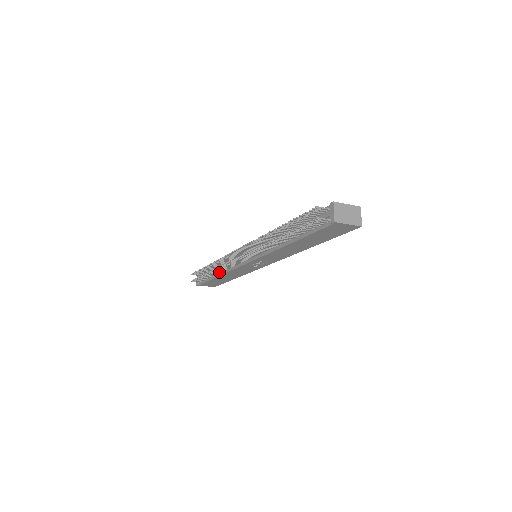
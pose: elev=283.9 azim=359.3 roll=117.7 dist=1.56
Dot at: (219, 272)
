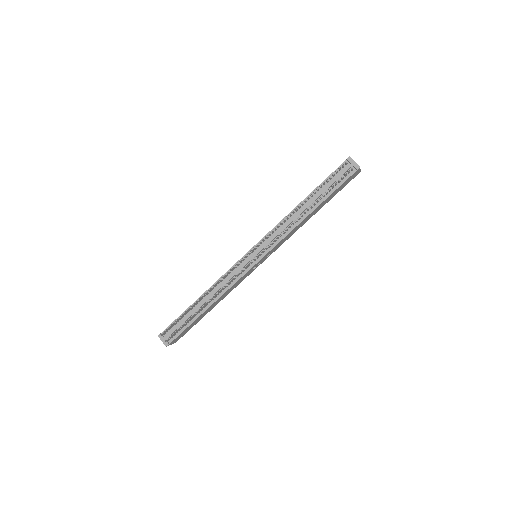
Dot at: (210, 302)
